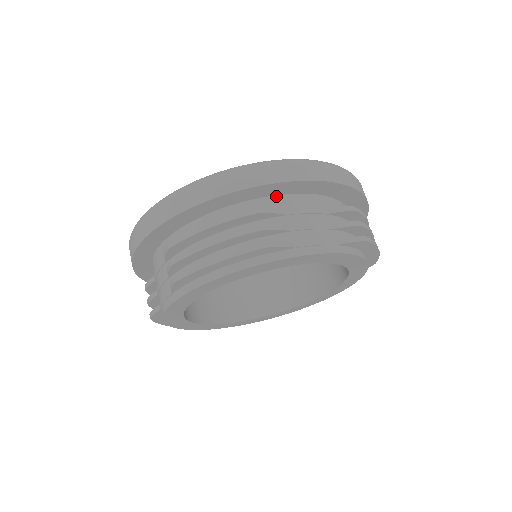
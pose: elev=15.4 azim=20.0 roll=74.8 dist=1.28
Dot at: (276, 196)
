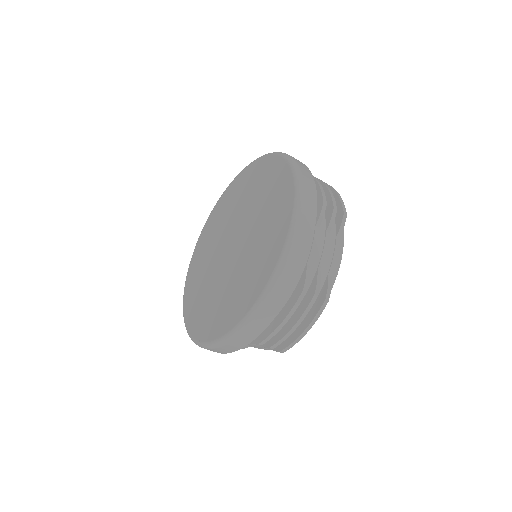
Dot at: occluded
